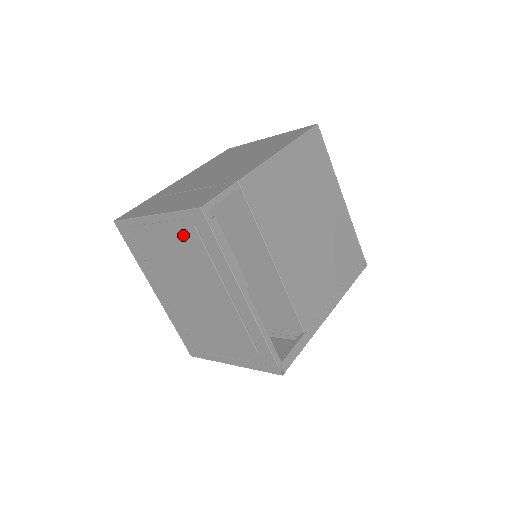
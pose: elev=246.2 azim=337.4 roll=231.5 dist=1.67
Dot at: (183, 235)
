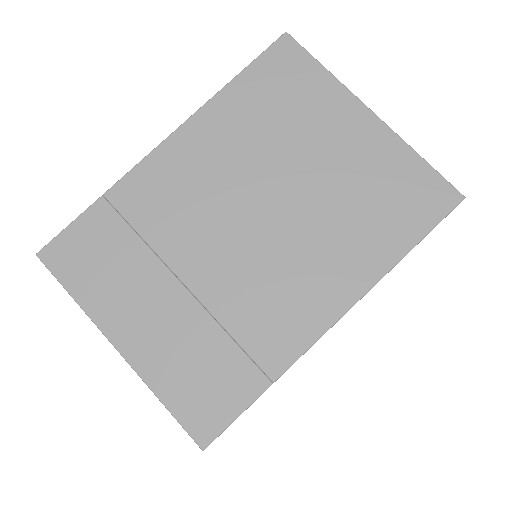
Dot at: occluded
